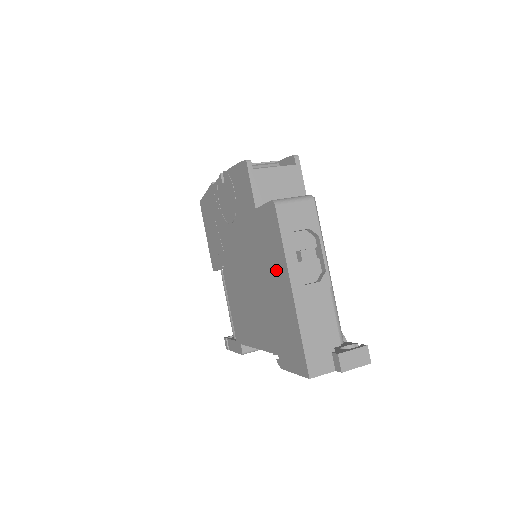
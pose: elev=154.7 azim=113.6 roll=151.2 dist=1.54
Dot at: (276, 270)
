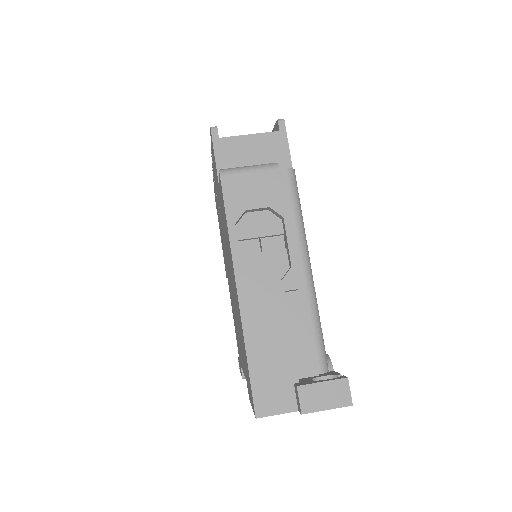
Dot at: (231, 265)
